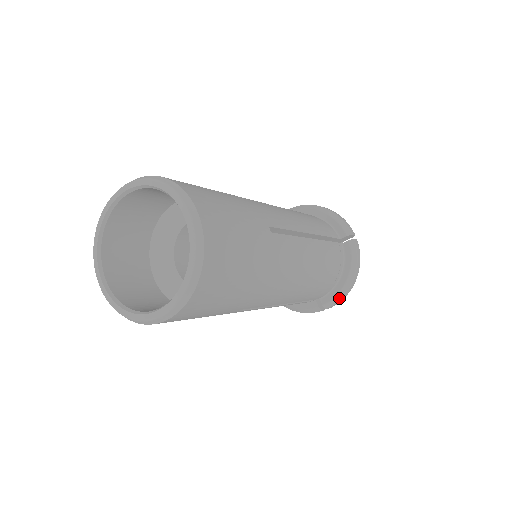
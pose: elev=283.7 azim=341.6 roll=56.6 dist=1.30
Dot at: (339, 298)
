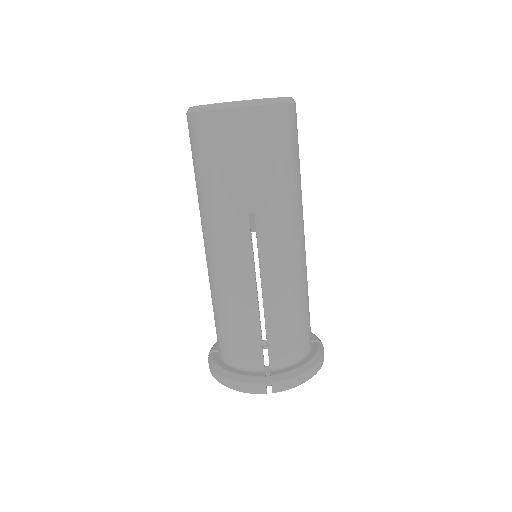
Dot at: (292, 376)
